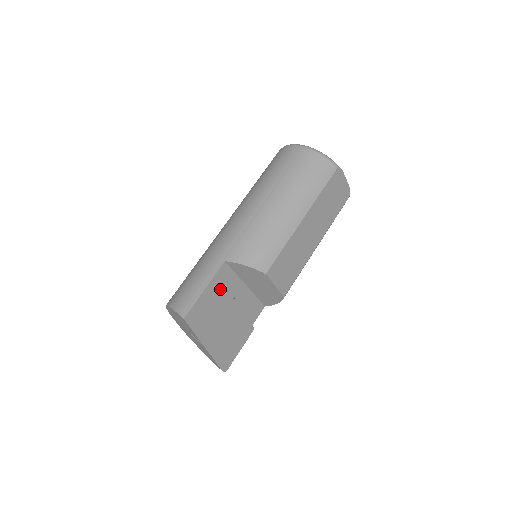
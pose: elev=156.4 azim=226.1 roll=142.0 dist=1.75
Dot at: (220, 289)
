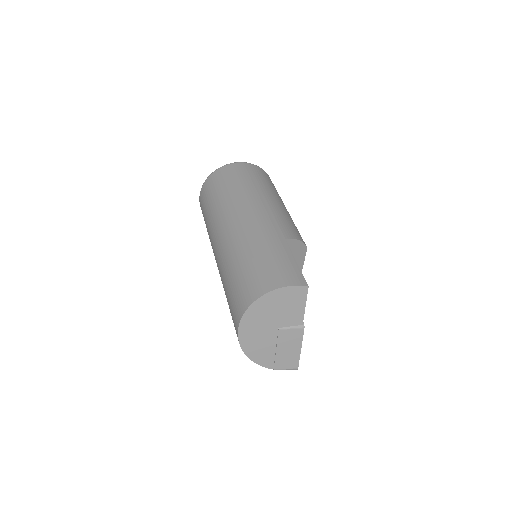
Dot at: occluded
